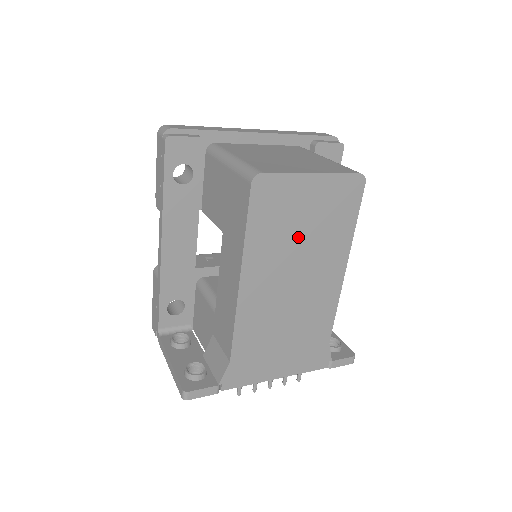
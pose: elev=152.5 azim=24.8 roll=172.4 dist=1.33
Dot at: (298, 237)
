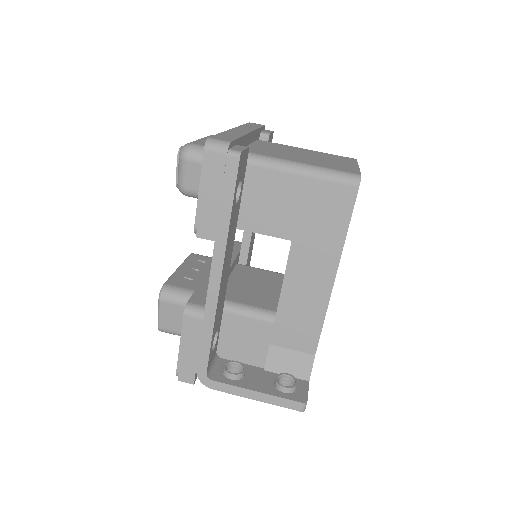
Dot at: occluded
